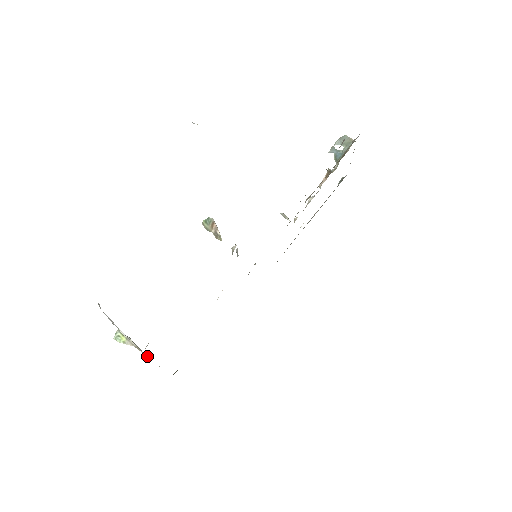
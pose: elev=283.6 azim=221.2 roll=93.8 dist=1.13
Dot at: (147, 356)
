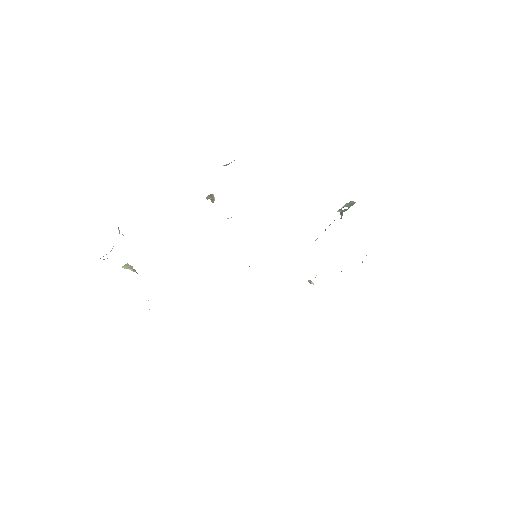
Dot at: occluded
